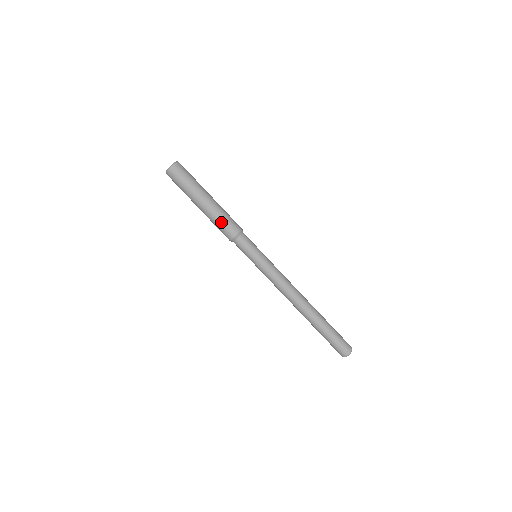
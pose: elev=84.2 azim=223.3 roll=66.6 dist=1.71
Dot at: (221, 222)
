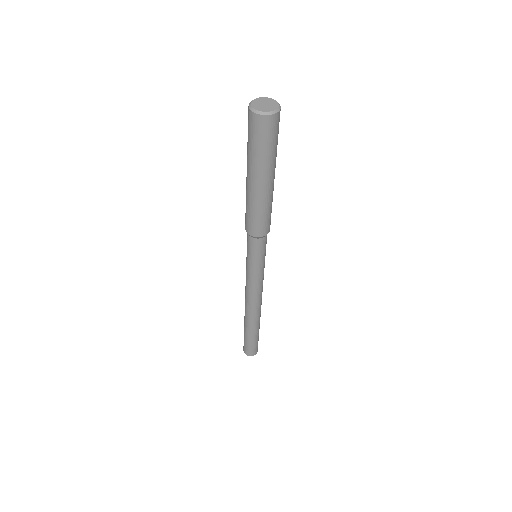
Dot at: (255, 215)
